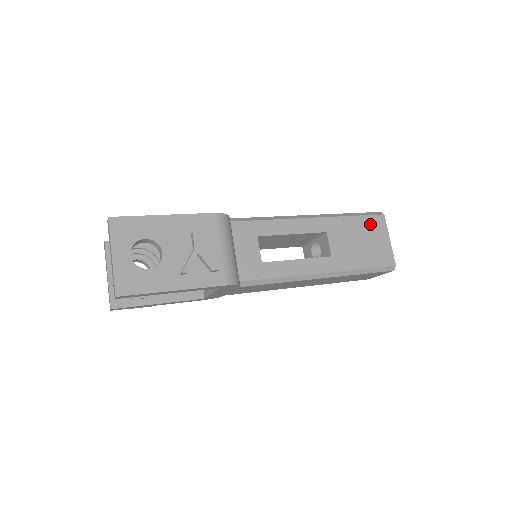
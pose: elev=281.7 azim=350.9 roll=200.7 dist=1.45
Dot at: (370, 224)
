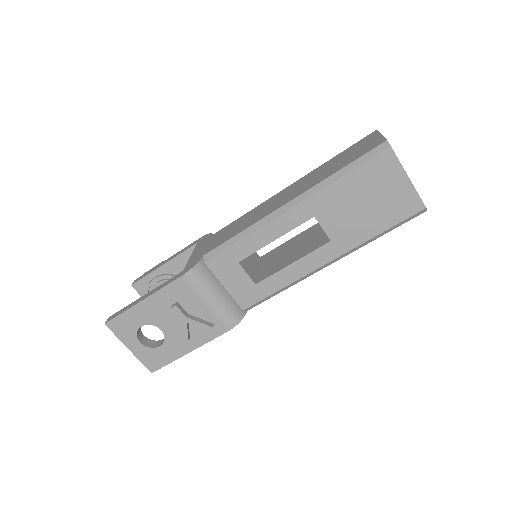
Dot at: (372, 173)
